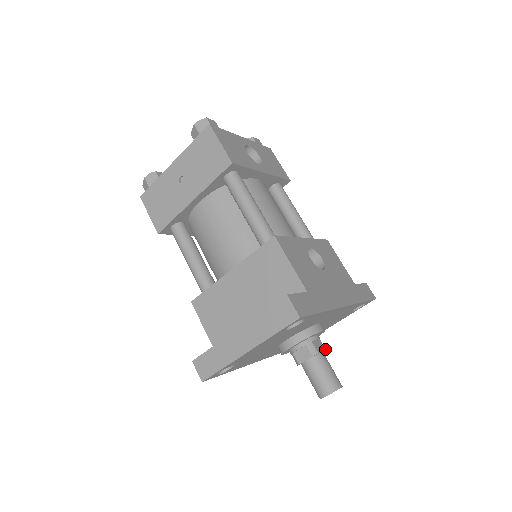
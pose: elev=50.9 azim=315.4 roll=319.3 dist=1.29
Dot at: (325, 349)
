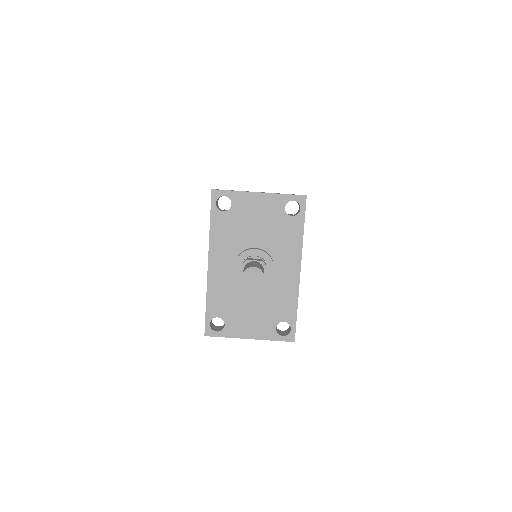
Dot at: occluded
